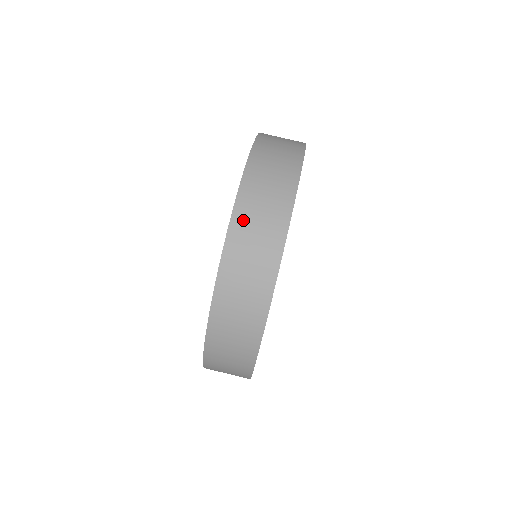
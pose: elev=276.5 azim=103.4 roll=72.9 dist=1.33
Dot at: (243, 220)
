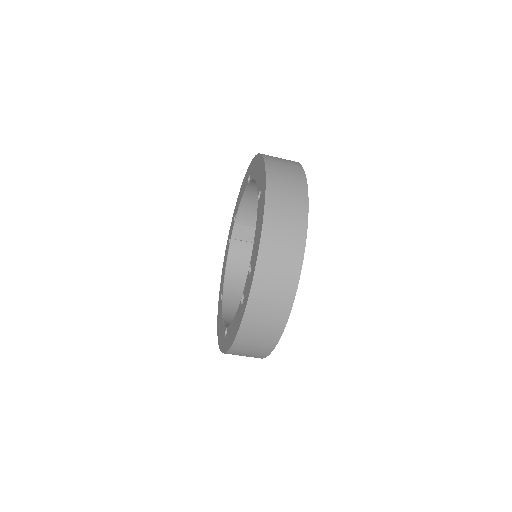
Dot at: (253, 318)
